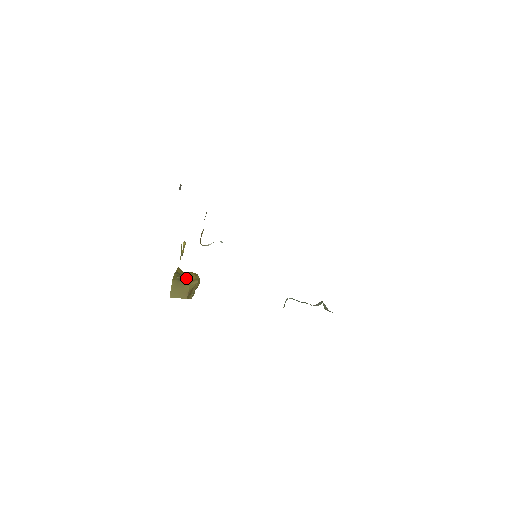
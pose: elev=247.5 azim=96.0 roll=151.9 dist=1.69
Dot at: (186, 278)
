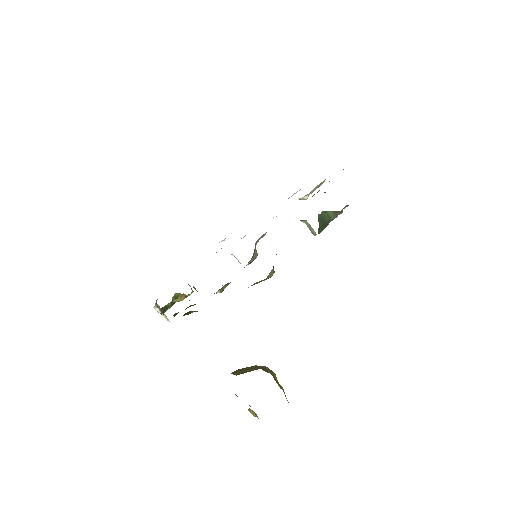
Dot at: occluded
